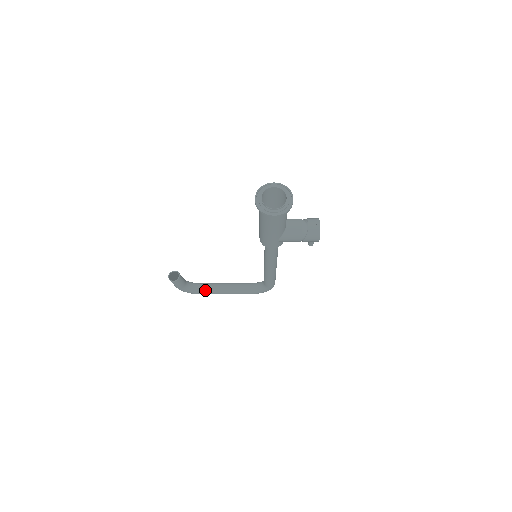
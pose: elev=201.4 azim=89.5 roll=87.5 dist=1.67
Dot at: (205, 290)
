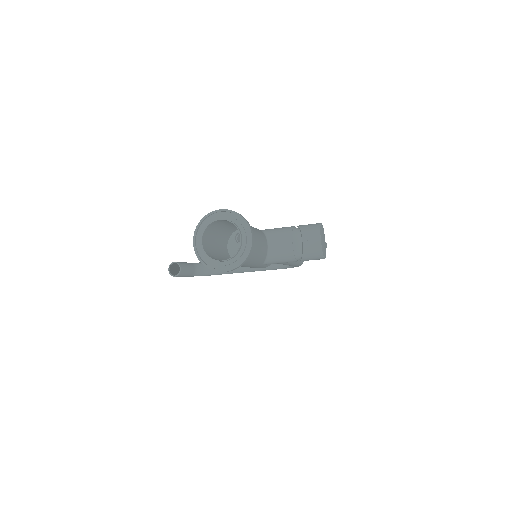
Dot at: occluded
